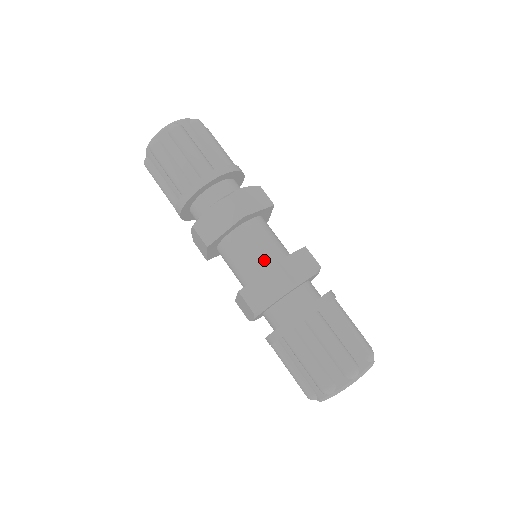
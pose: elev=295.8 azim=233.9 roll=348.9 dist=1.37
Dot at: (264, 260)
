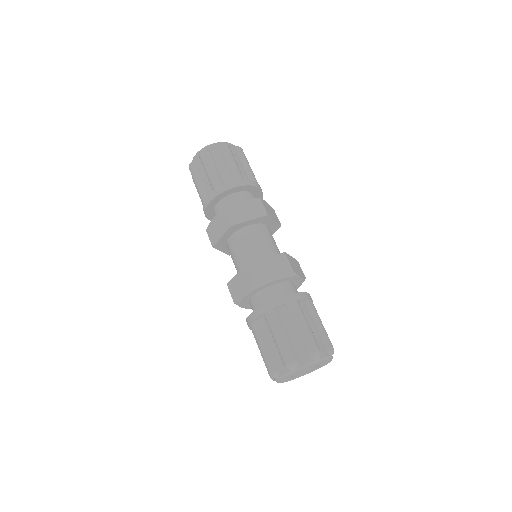
Dot at: (247, 261)
